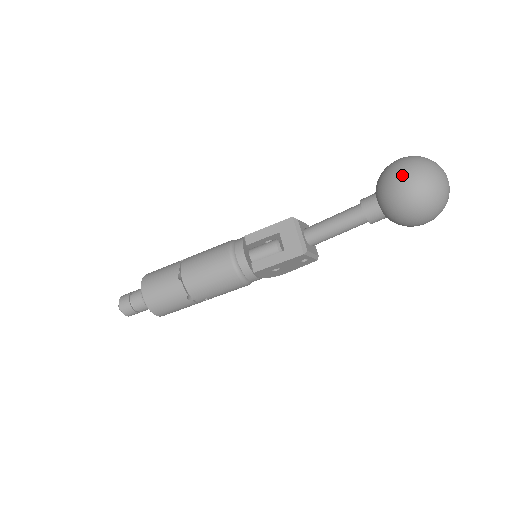
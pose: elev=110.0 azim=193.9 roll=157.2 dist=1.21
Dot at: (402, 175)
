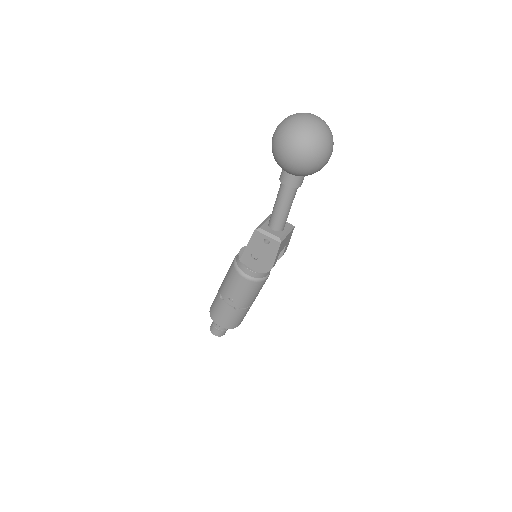
Dot at: occluded
